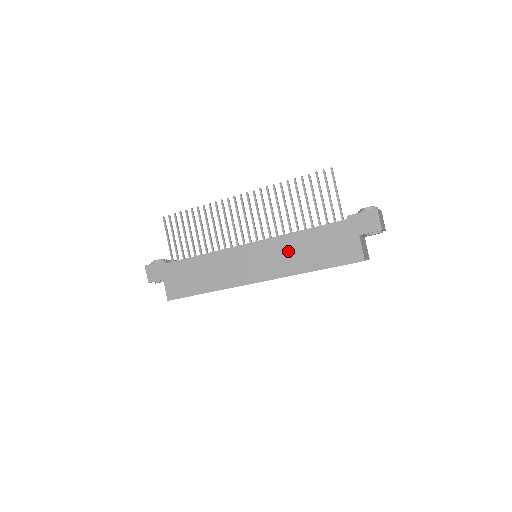
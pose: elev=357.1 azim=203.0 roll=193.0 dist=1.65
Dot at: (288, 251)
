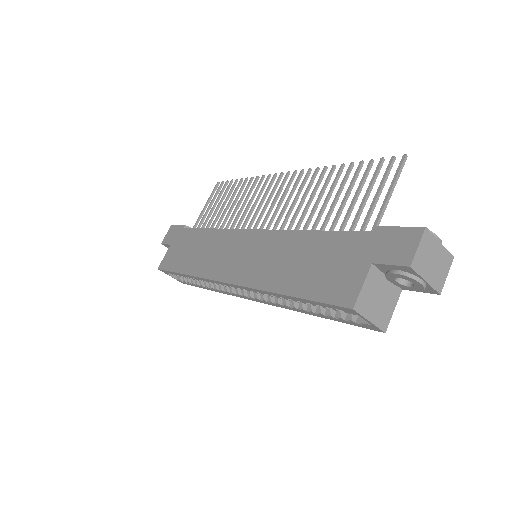
Dot at: (278, 254)
